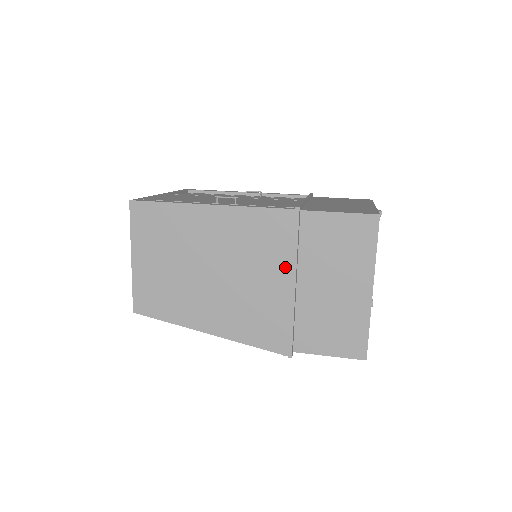
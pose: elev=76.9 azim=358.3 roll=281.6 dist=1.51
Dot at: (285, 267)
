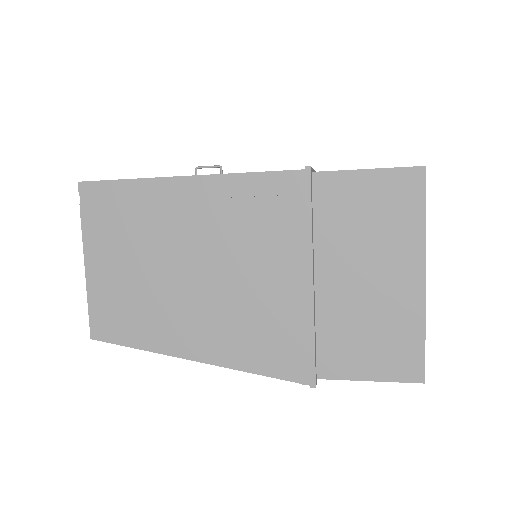
Dot at: (296, 254)
